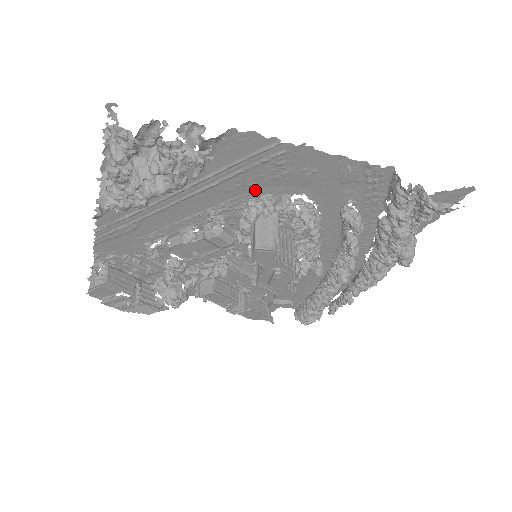
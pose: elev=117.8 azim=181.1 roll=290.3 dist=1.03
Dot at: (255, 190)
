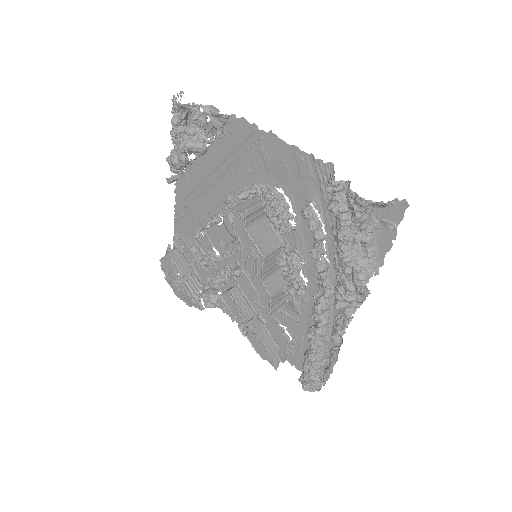
Dot at: (252, 178)
